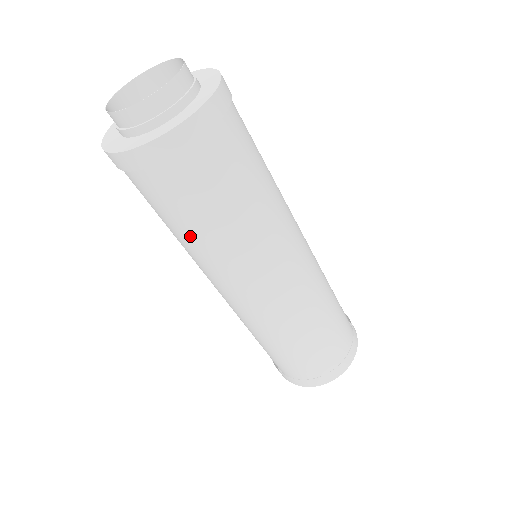
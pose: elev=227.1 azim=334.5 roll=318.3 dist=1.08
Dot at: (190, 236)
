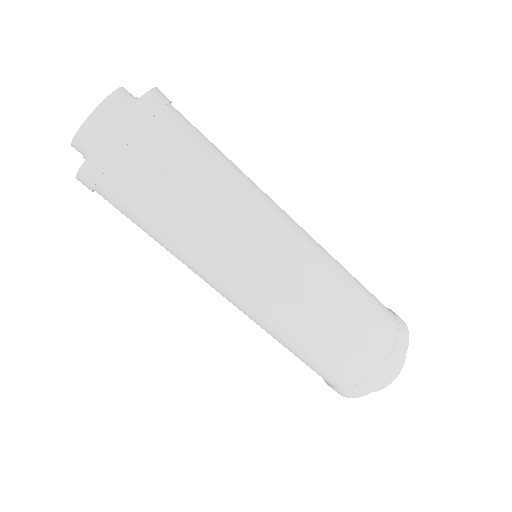
Dot at: occluded
